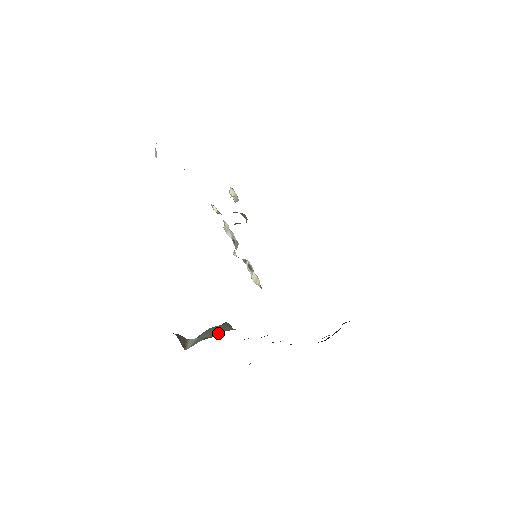
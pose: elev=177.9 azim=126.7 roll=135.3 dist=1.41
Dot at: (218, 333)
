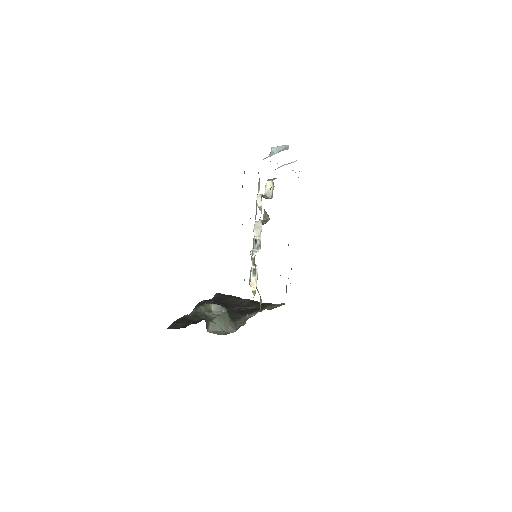
Dot at: (230, 329)
